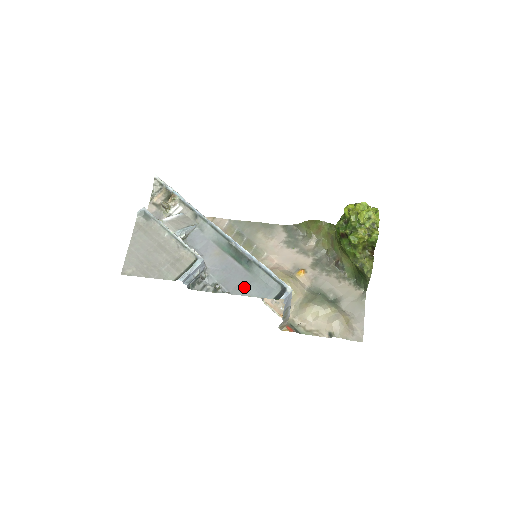
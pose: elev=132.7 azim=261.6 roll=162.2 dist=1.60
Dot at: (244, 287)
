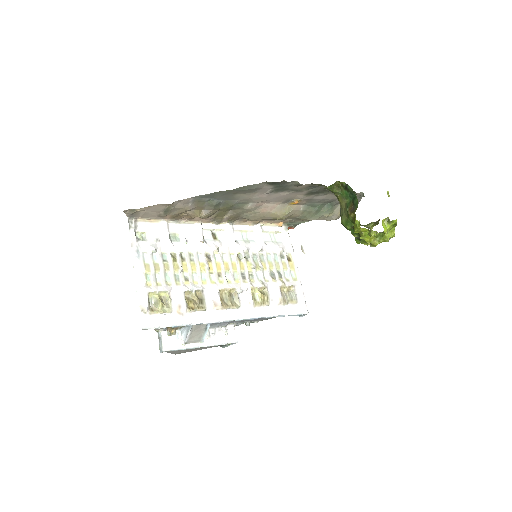
Dot at: (268, 318)
